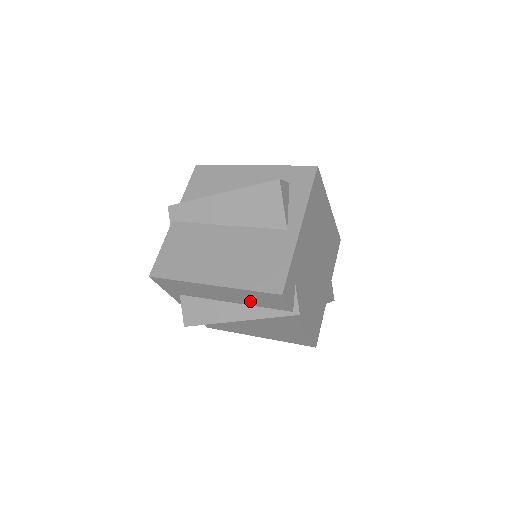
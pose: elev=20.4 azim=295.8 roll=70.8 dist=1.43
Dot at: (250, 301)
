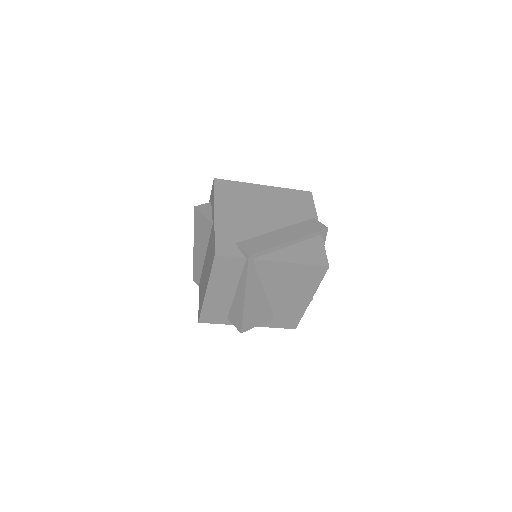
Dot at: (231, 279)
